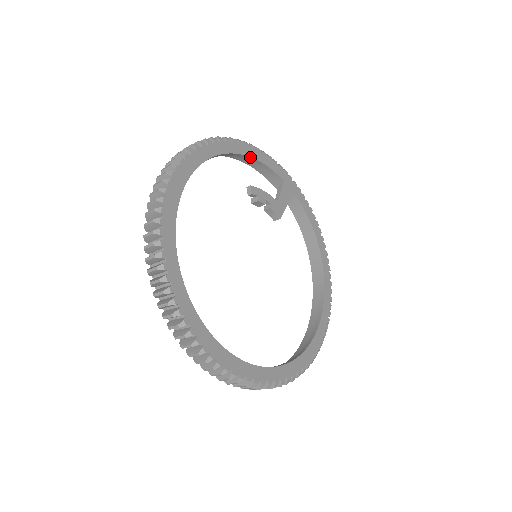
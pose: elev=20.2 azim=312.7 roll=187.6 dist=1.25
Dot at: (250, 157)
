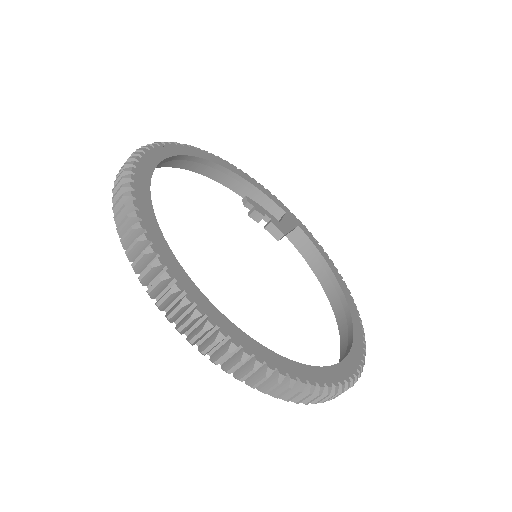
Dot at: (245, 180)
